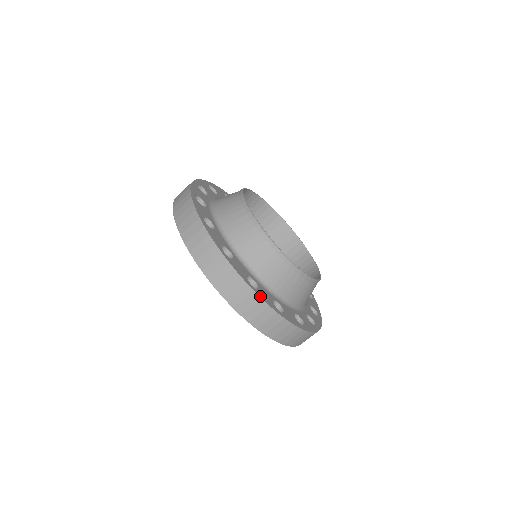
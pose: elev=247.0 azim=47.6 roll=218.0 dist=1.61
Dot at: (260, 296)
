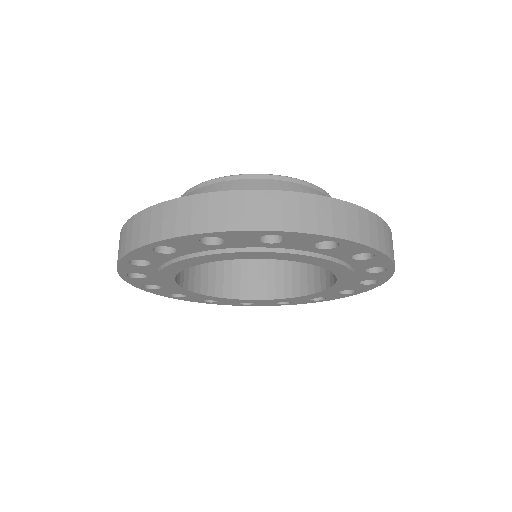
Dot at: (224, 192)
